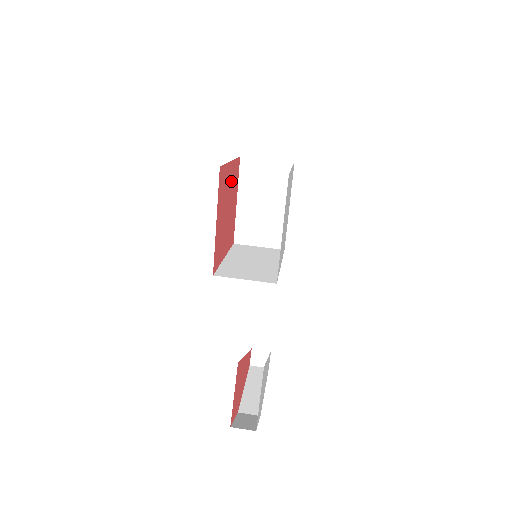
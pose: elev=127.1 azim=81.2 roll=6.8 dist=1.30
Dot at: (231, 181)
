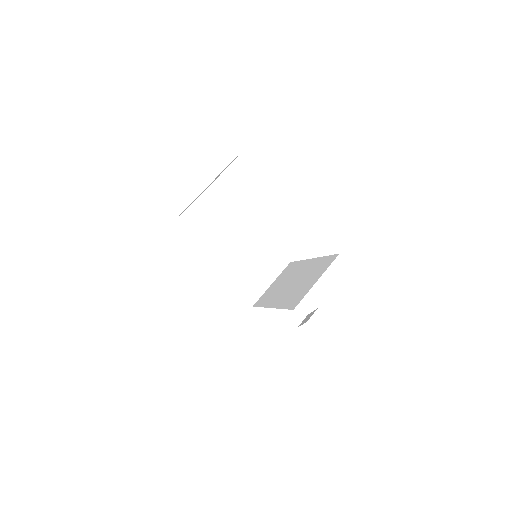
Dot at: occluded
